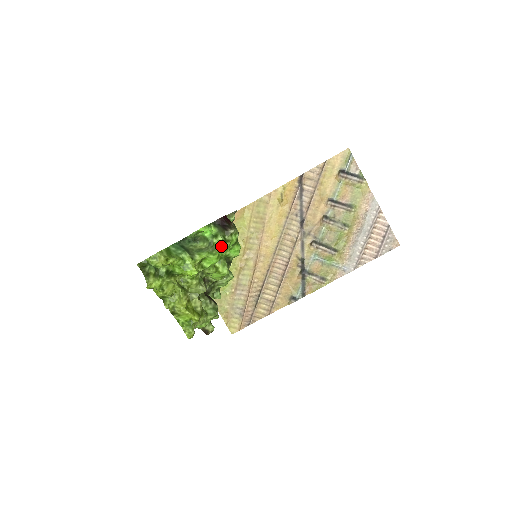
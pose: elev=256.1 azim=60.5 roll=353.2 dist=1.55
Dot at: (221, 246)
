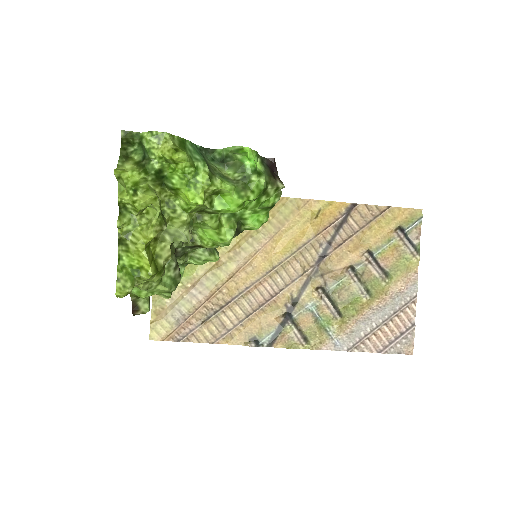
Dot at: (257, 192)
